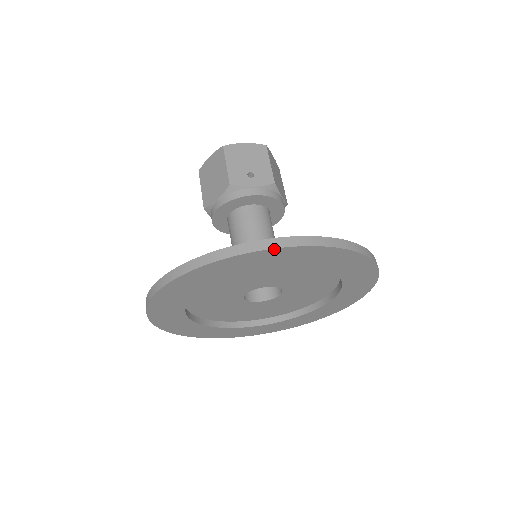
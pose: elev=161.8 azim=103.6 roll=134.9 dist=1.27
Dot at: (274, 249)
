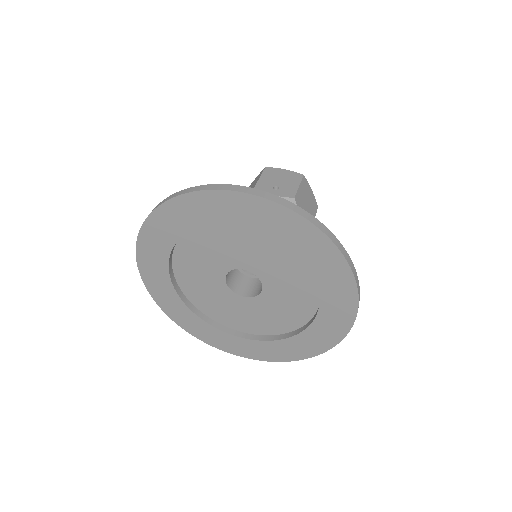
Dot at: (230, 192)
